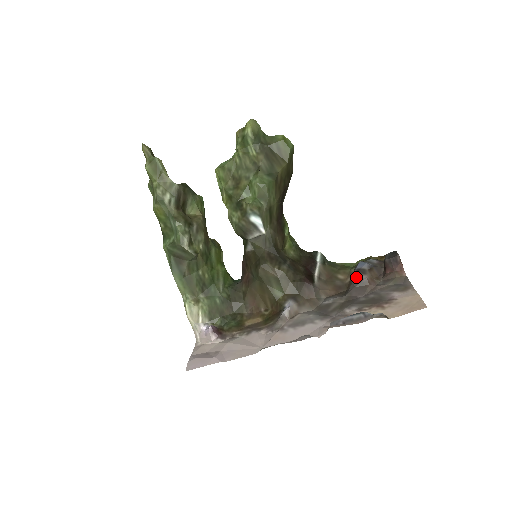
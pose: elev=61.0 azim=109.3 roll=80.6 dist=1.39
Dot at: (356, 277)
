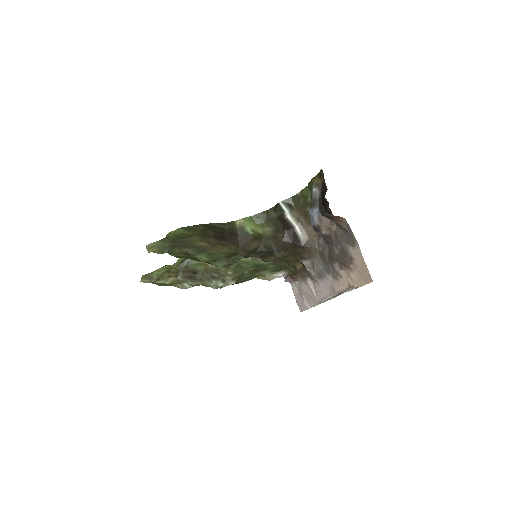
Dot at: (318, 233)
